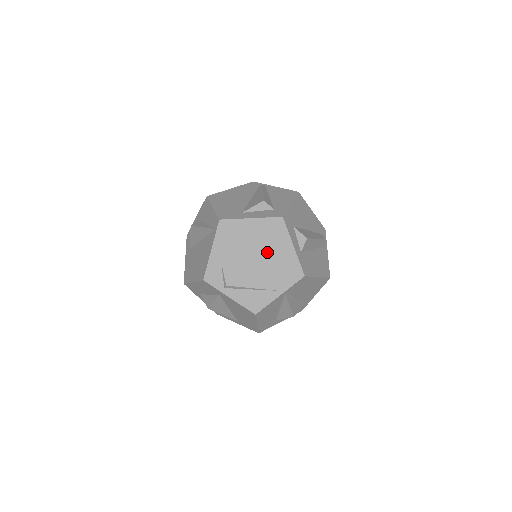
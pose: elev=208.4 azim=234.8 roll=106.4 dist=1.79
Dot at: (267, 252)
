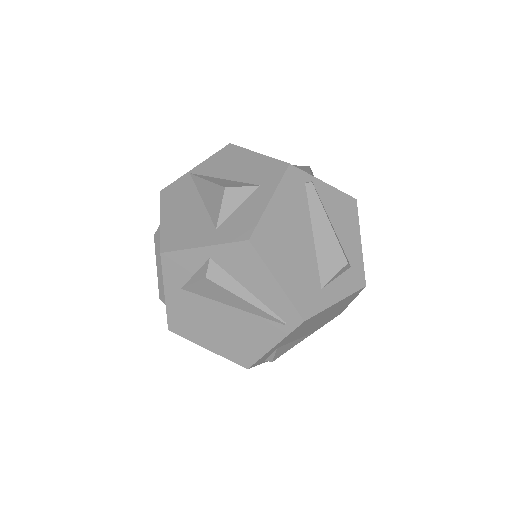
Dot at: (327, 317)
